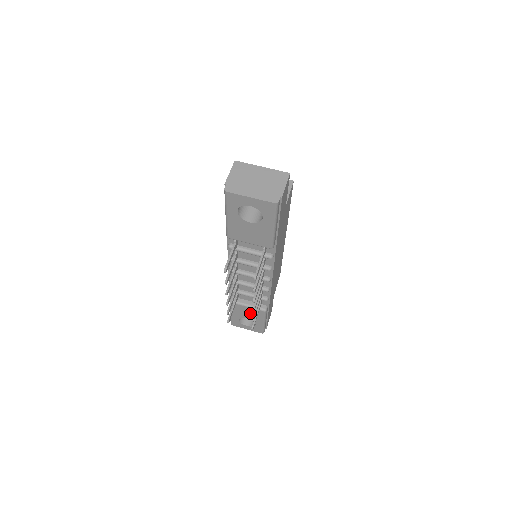
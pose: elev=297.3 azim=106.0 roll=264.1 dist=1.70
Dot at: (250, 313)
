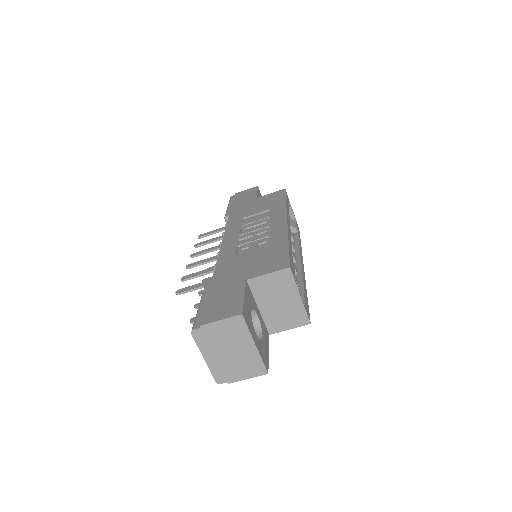
Dot at: occluded
